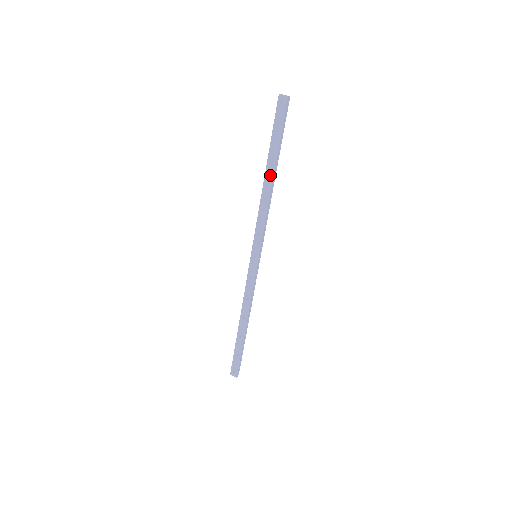
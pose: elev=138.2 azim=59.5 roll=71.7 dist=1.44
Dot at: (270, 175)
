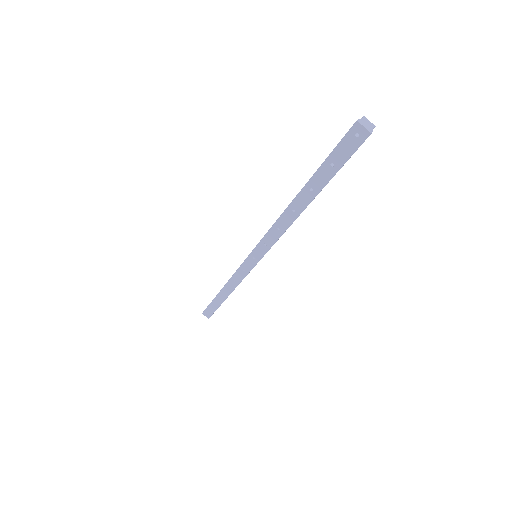
Dot at: (302, 203)
